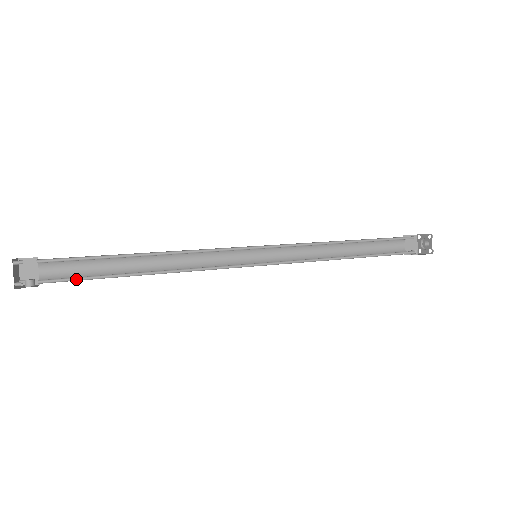
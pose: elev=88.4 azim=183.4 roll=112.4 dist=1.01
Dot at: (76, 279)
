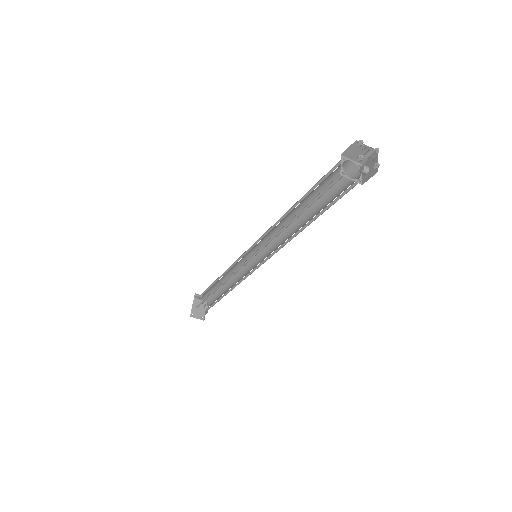
Dot at: (213, 304)
